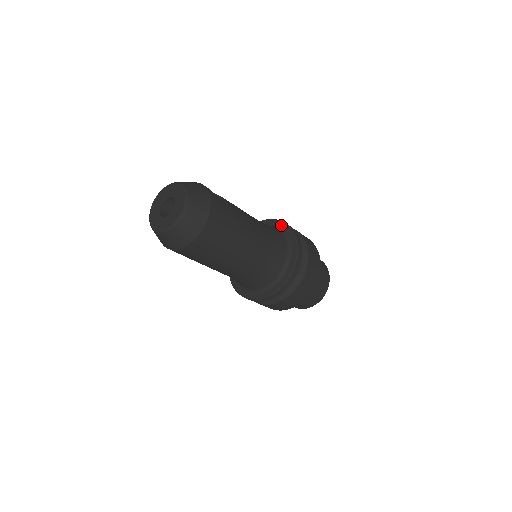
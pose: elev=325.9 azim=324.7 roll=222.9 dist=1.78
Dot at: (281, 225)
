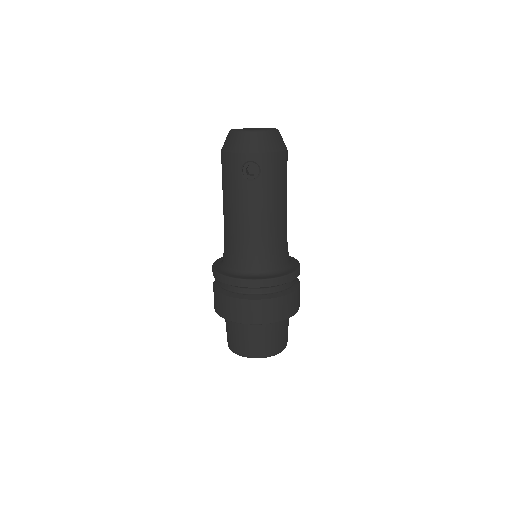
Dot at: occluded
